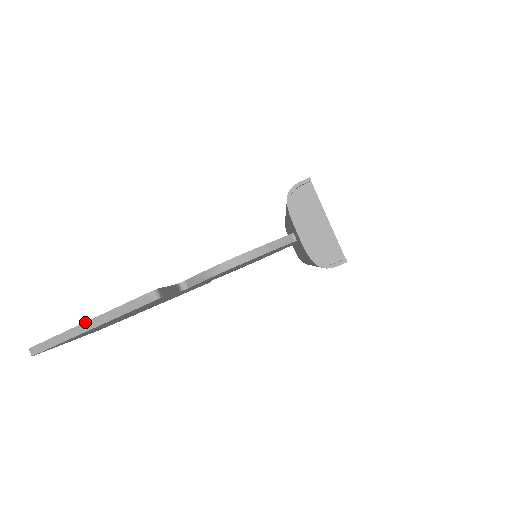
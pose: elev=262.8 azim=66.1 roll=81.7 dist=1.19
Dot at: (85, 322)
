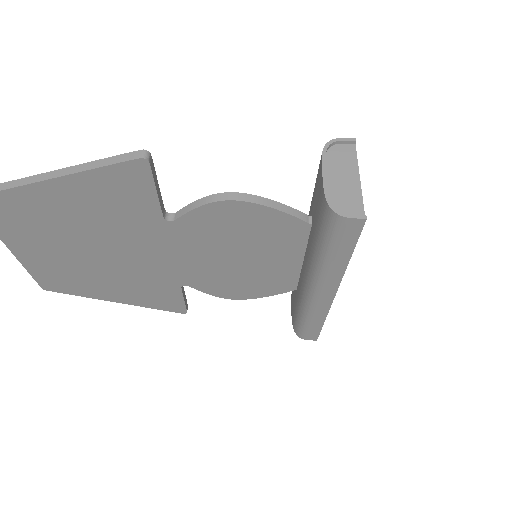
Dot at: (52, 171)
